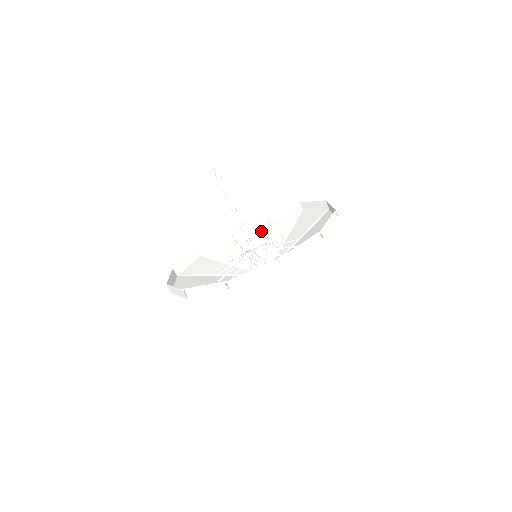
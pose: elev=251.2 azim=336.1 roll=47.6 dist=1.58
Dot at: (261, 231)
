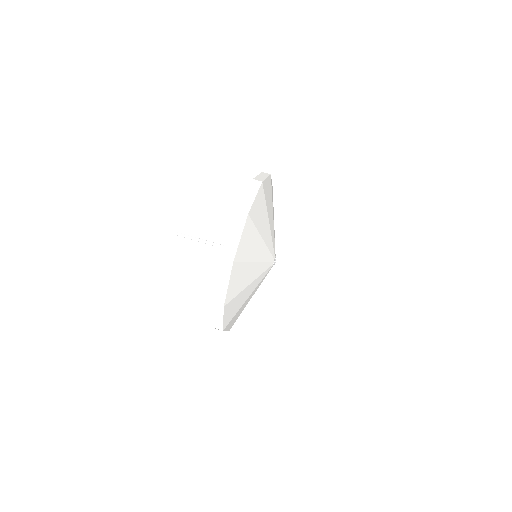
Dot at: occluded
